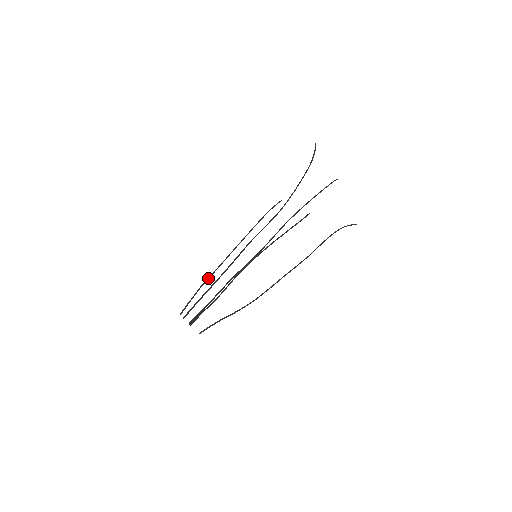
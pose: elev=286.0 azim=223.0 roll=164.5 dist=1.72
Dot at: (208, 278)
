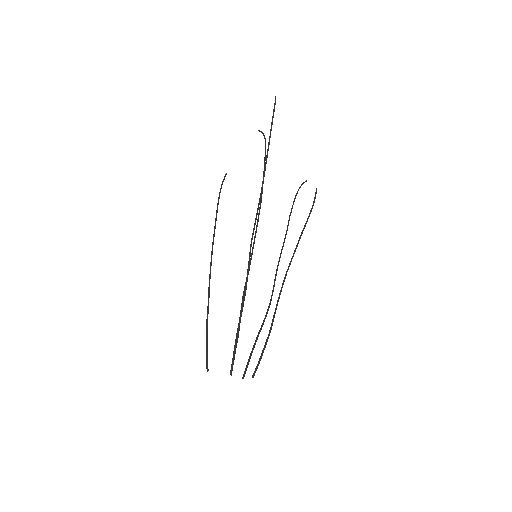
Dot at: (208, 307)
